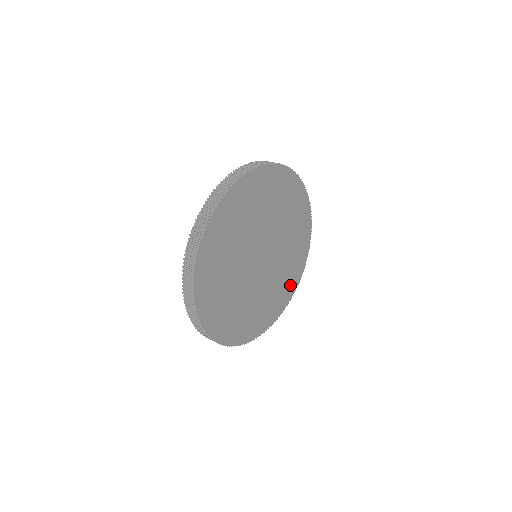
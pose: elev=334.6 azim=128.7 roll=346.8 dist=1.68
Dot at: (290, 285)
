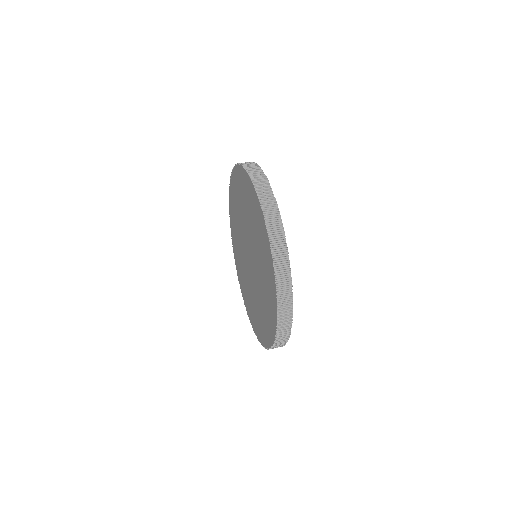
Dot at: occluded
